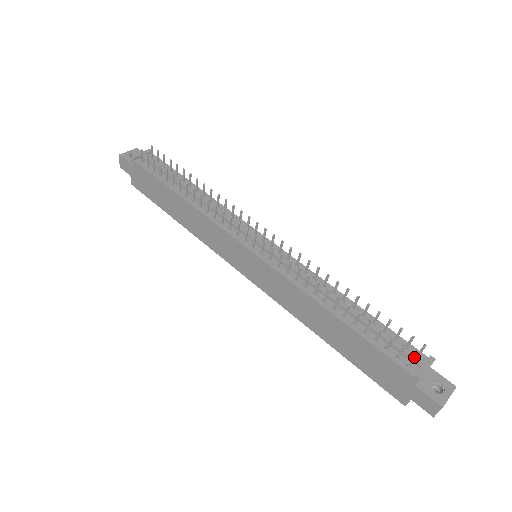
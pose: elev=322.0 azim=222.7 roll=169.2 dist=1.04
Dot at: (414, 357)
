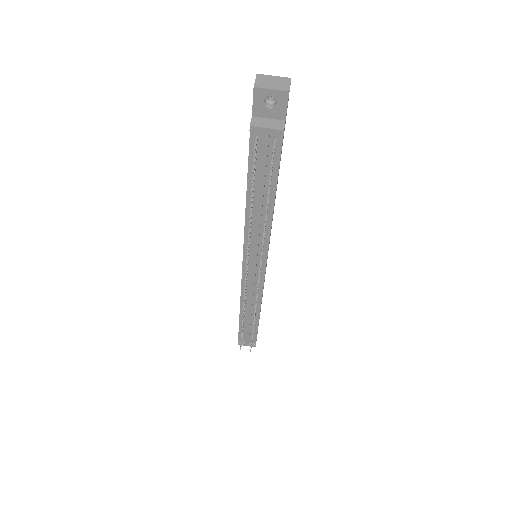
Dot at: (240, 347)
